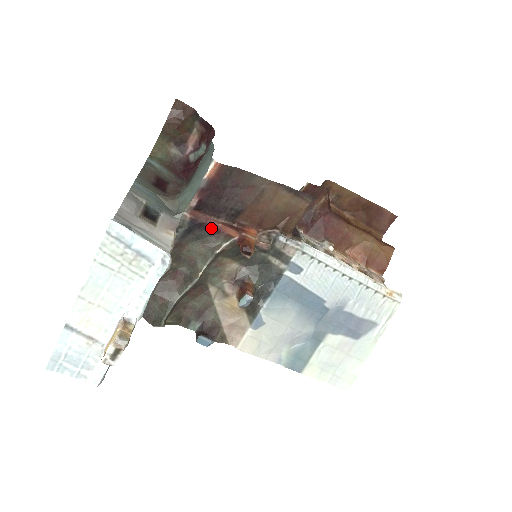
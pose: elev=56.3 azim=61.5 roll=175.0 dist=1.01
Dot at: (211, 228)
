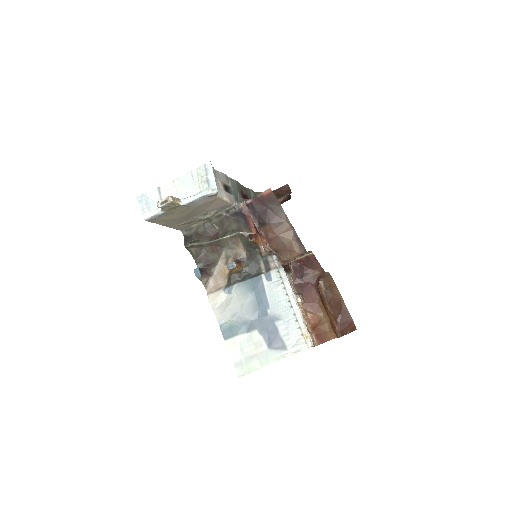
Dot at: (247, 220)
